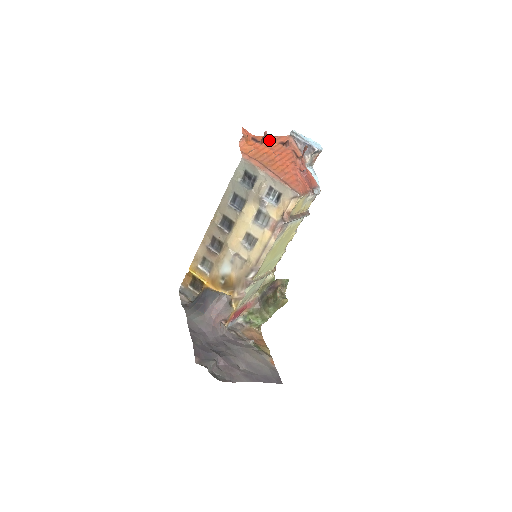
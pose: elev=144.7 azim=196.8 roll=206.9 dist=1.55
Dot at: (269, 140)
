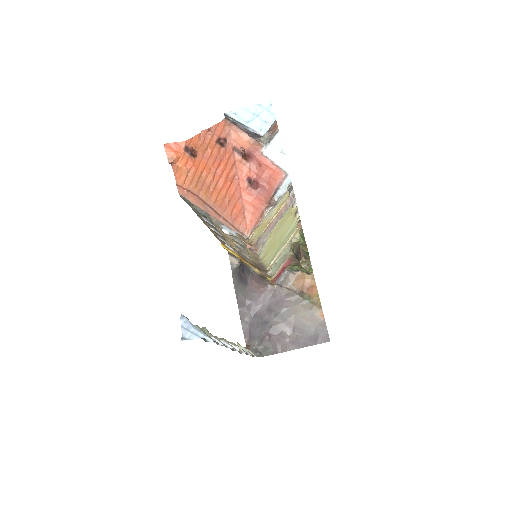
Dot at: (203, 142)
